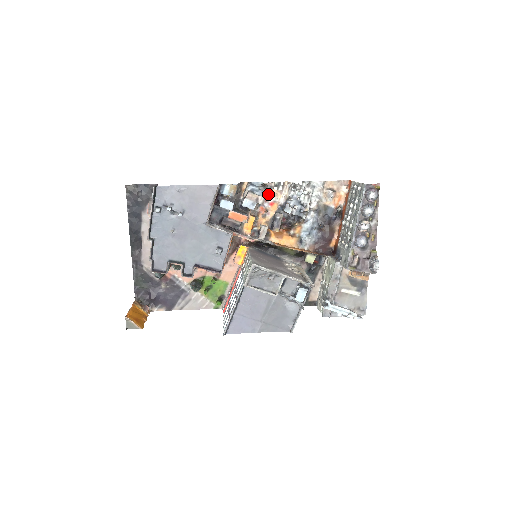
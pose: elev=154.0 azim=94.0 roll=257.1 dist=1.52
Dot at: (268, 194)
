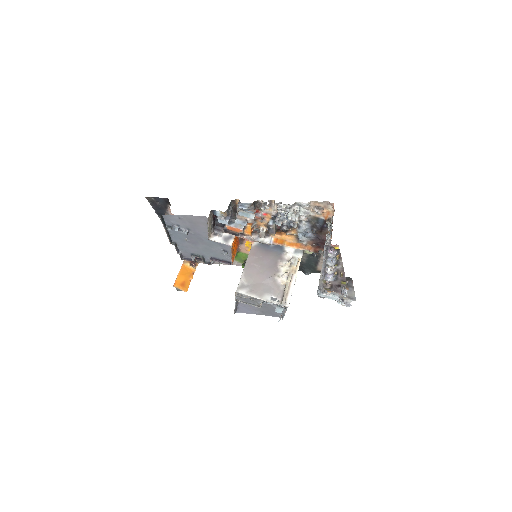
Dot at: (260, 208)
